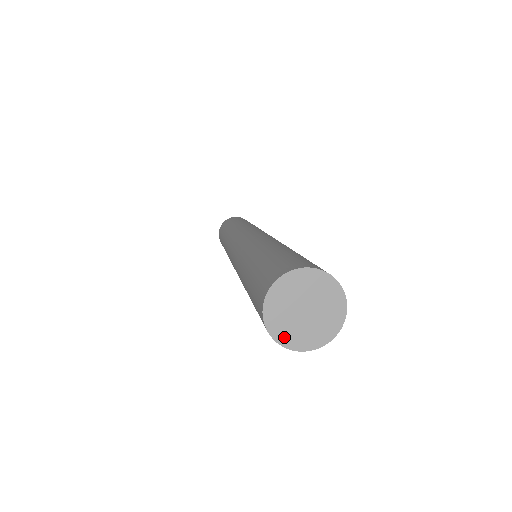
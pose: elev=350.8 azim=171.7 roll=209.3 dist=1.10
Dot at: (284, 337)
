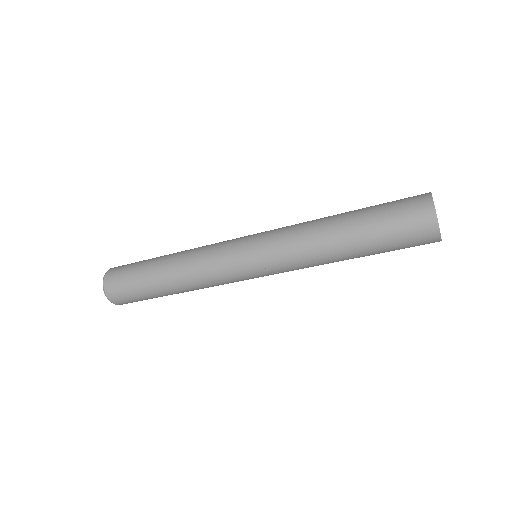
Dot at: (435, 211)
